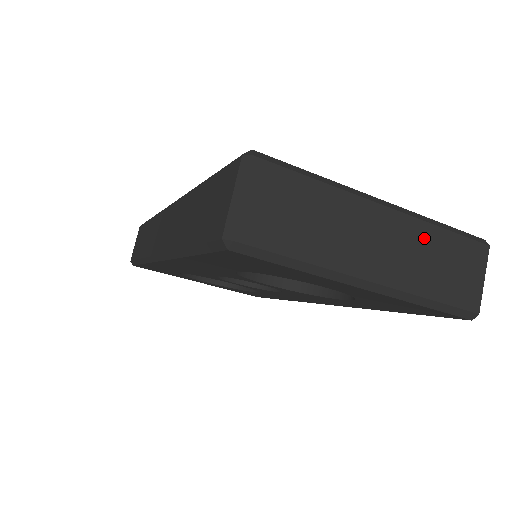
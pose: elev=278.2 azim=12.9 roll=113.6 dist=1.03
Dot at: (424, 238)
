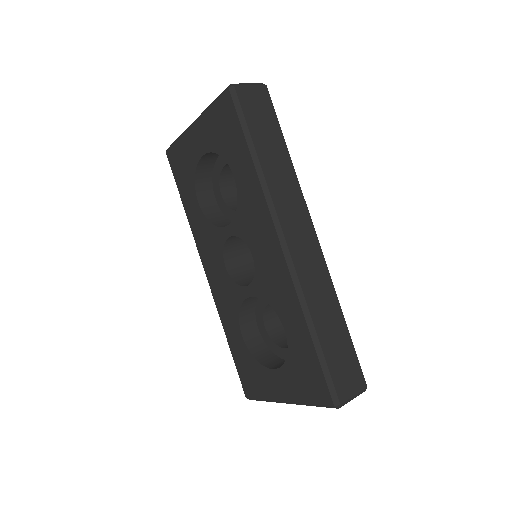
Dot at: occluded
